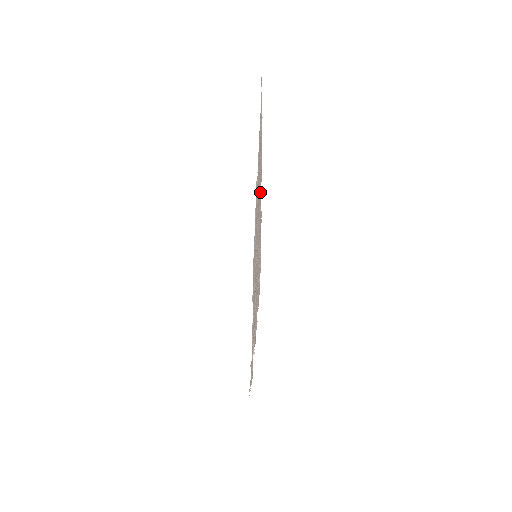
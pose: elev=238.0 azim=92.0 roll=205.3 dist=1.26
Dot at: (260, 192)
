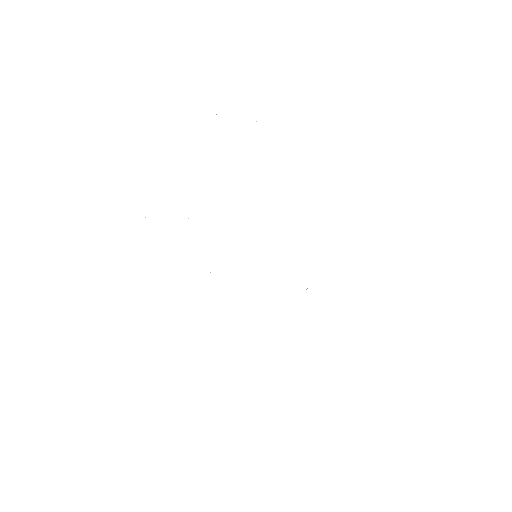
Dot at: occluded
